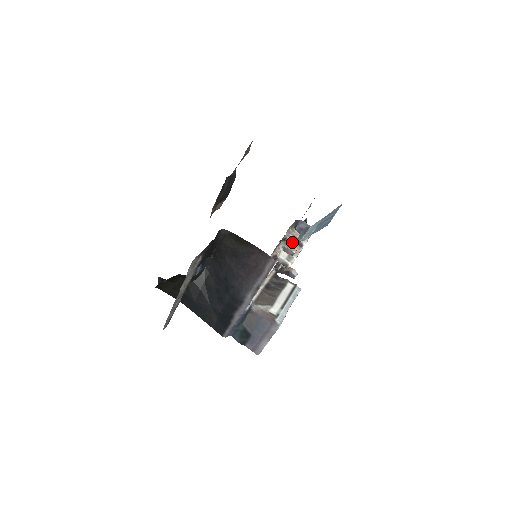
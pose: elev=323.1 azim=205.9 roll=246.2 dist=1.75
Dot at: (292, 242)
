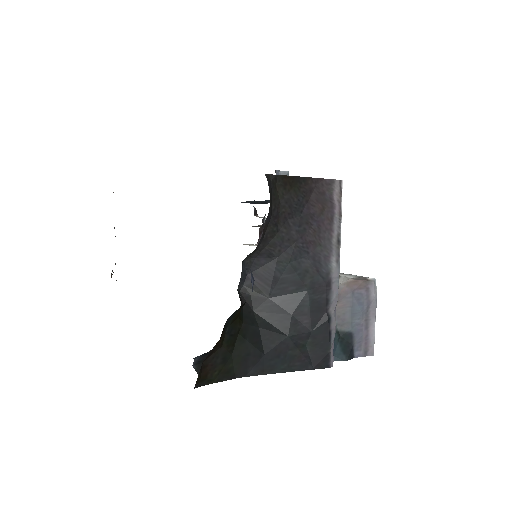
Dot at: occluded
